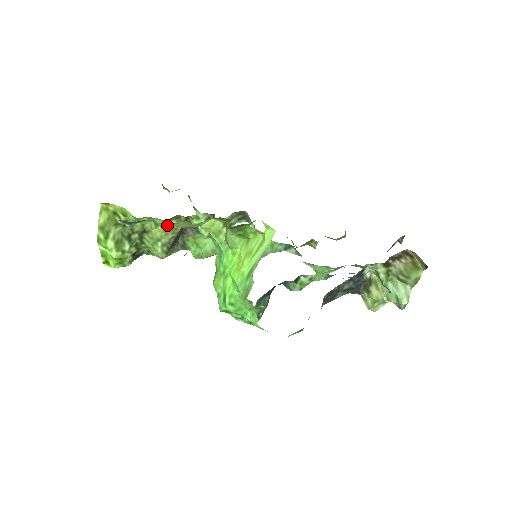
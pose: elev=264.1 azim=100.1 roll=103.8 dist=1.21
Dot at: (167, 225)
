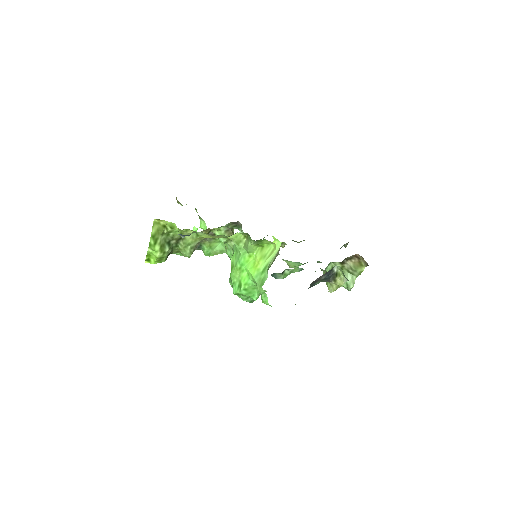
Dot at: (206, 236)
